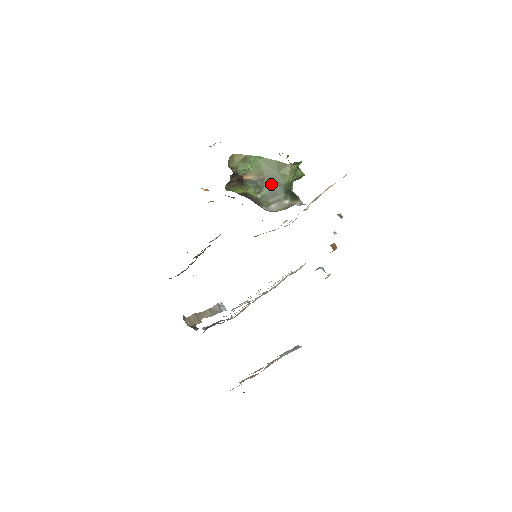
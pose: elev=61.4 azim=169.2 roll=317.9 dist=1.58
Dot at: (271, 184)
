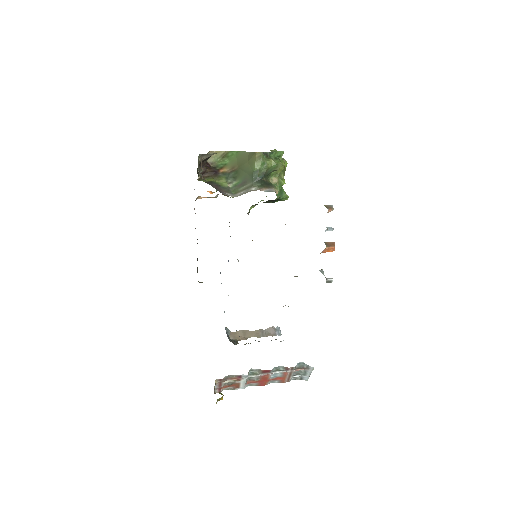
Dot at: (243, 174)
